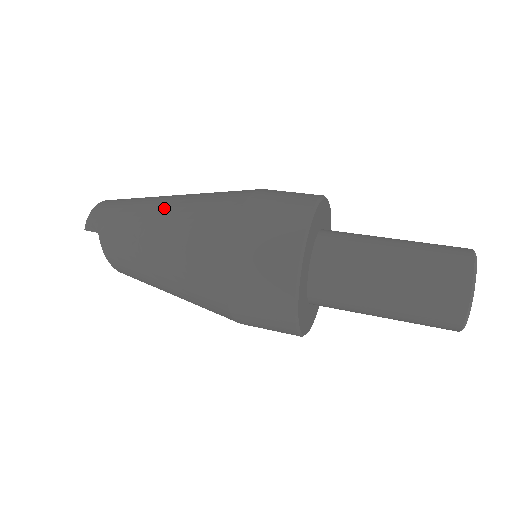
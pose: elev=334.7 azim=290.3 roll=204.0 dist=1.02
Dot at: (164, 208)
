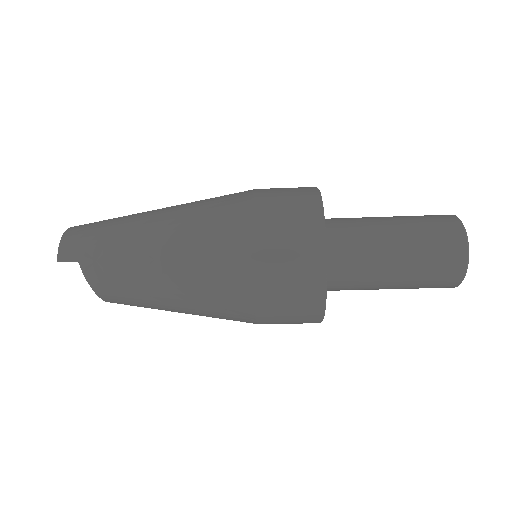
Dot at: (157, 222)
